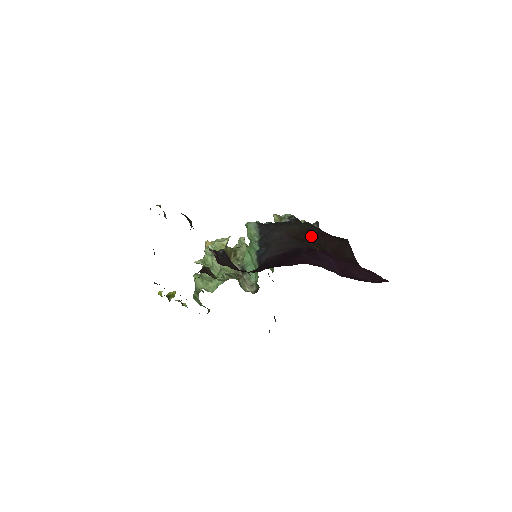
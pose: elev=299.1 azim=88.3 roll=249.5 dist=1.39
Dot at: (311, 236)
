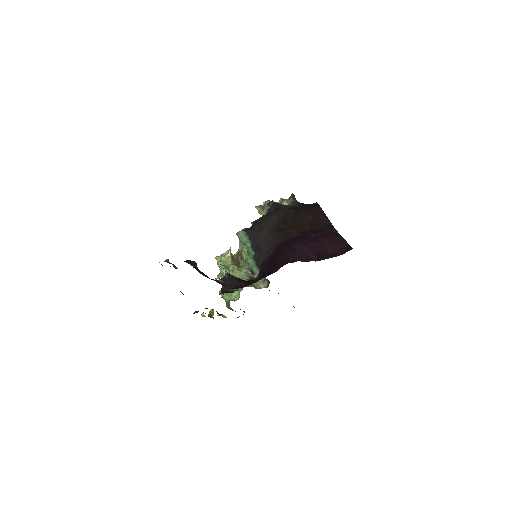
Dot at: (288, 221)
